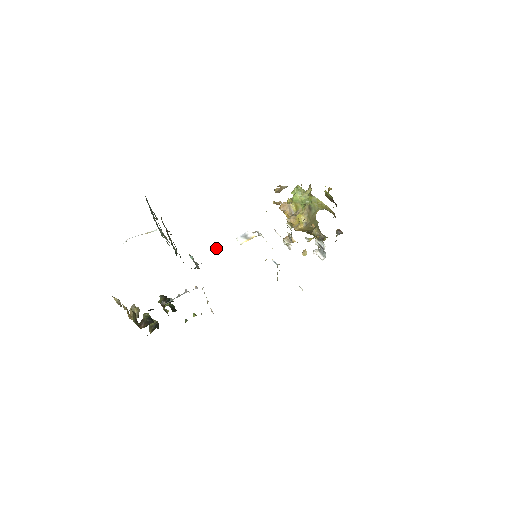
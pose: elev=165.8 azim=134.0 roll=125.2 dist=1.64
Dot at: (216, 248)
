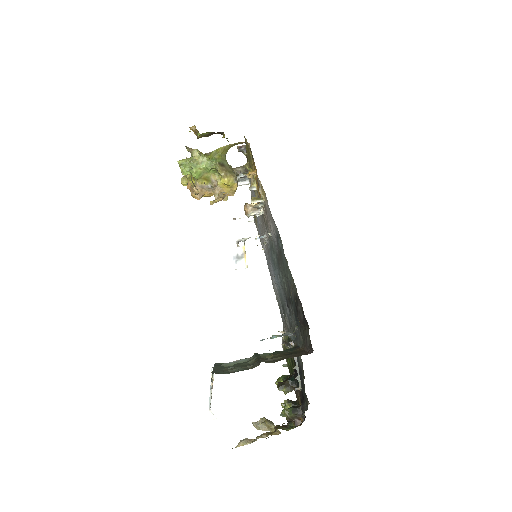
Dot at: (295, 304)
